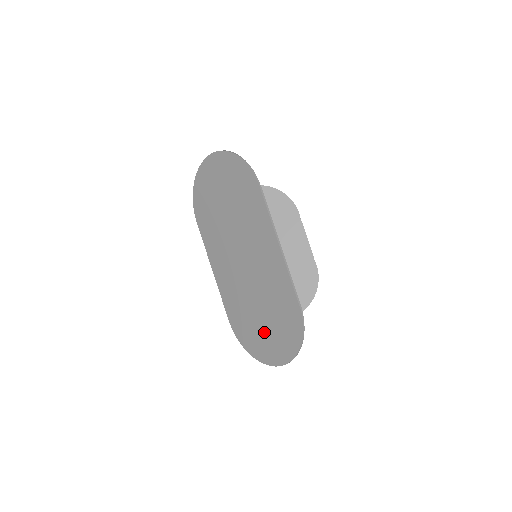
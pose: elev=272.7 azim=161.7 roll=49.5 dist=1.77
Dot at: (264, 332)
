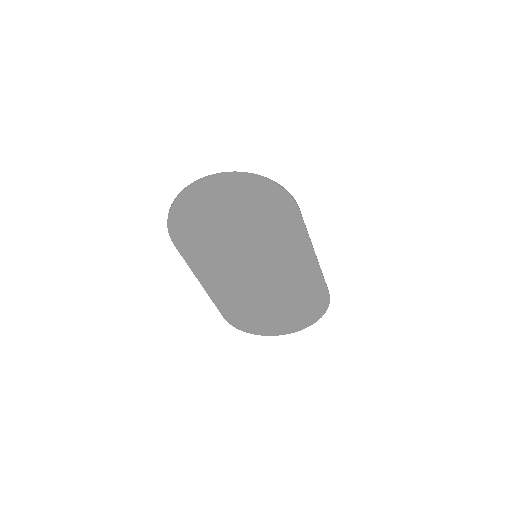
Dot at: (277, 316)
